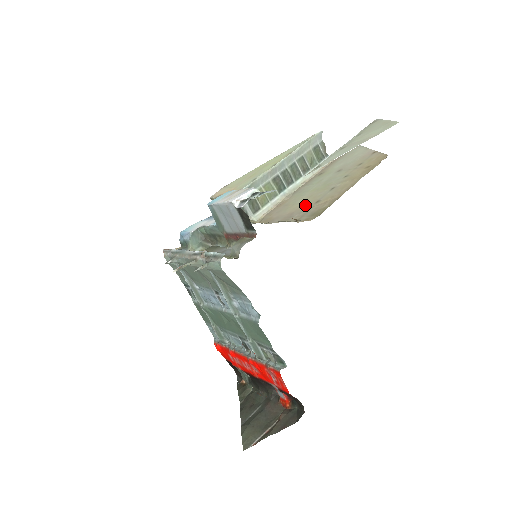
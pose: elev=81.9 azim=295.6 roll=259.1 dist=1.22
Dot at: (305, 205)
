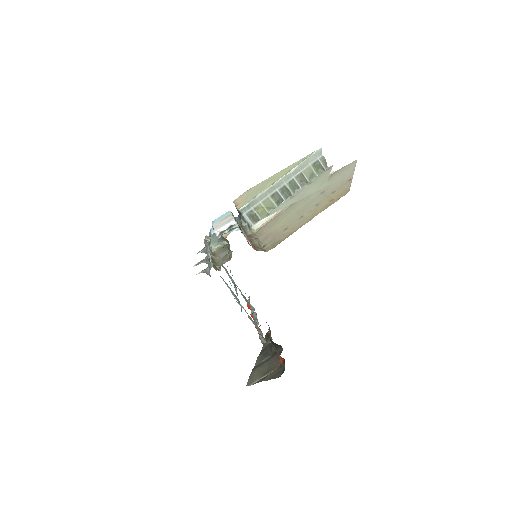
Dot at: (280, 229)
